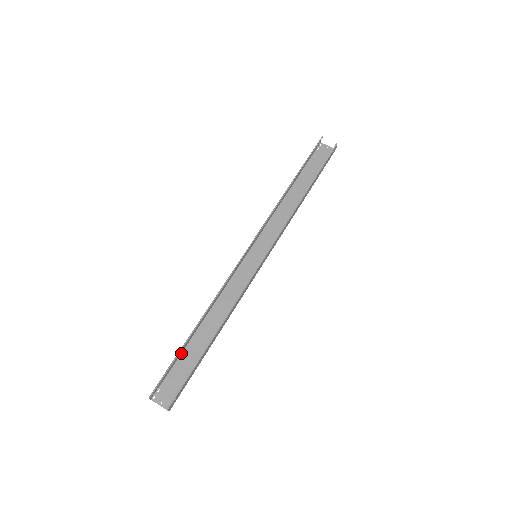
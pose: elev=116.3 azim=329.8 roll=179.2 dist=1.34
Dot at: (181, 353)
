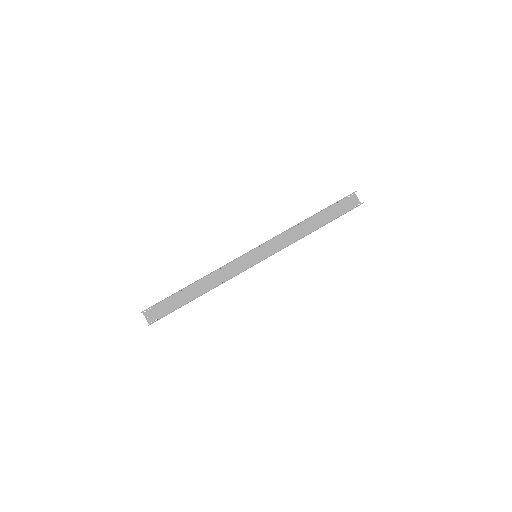
Dot at: (174, 294)
